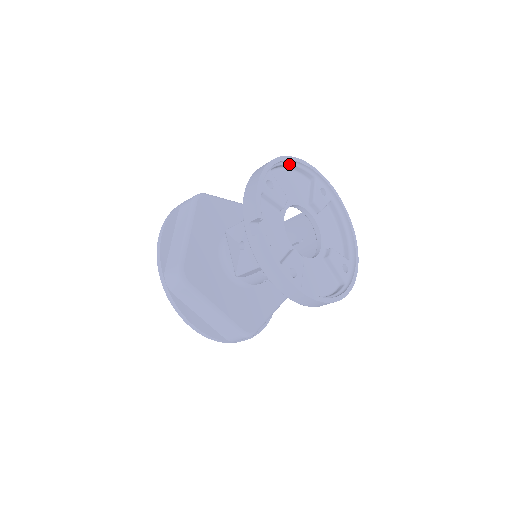
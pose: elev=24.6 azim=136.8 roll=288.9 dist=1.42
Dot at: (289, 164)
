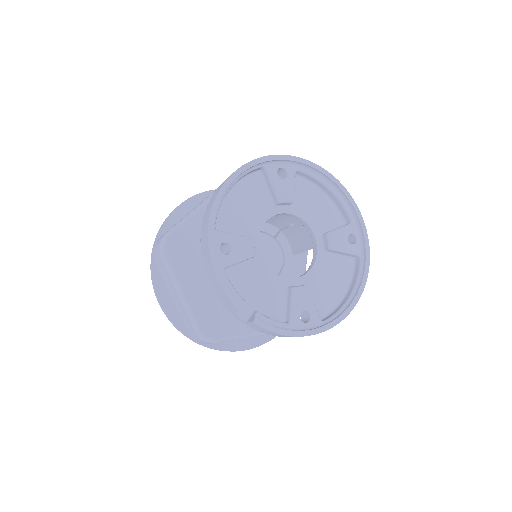
Dot at: occluded
